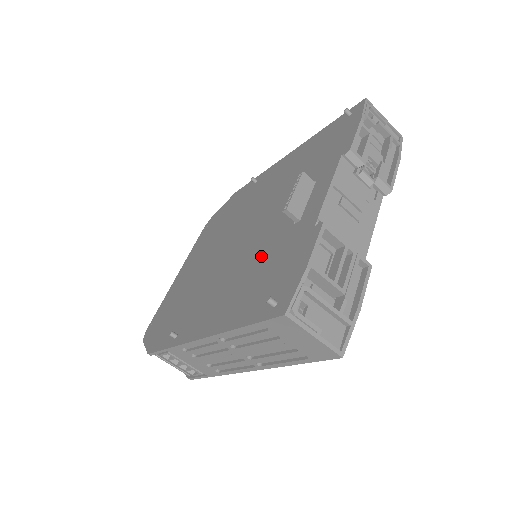
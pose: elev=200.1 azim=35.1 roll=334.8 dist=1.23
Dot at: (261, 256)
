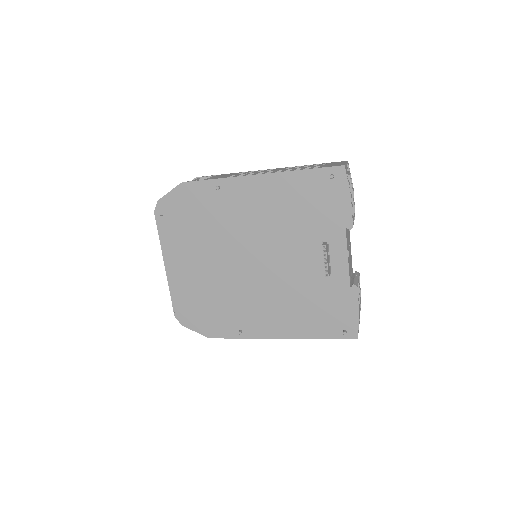
Dot at: (304, 292)
